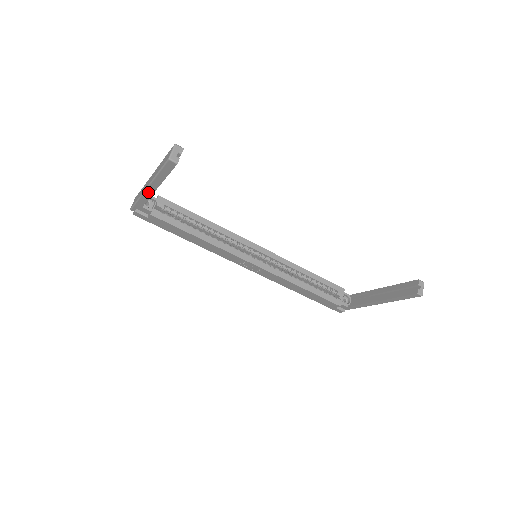
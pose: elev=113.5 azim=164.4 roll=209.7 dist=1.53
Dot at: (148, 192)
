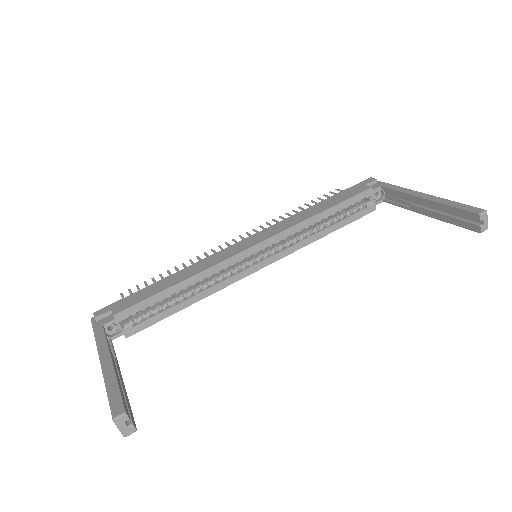
Dot at: occluded
